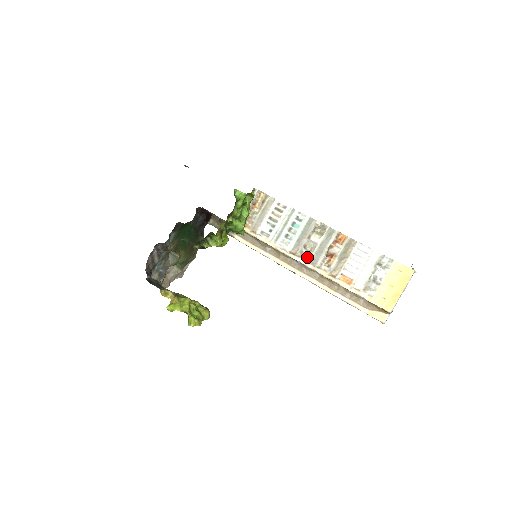
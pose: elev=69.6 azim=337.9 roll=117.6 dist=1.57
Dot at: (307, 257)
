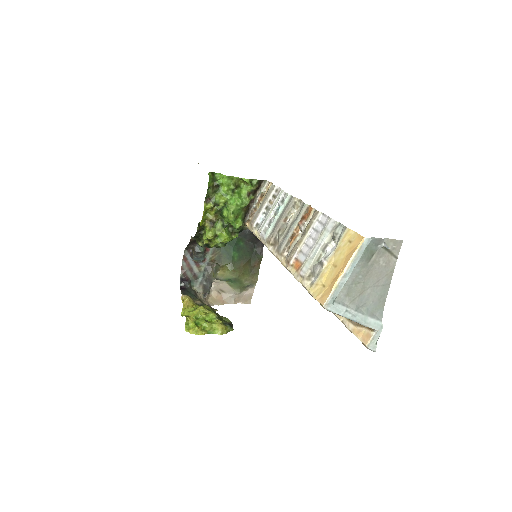
Dot at: (277, 244)
